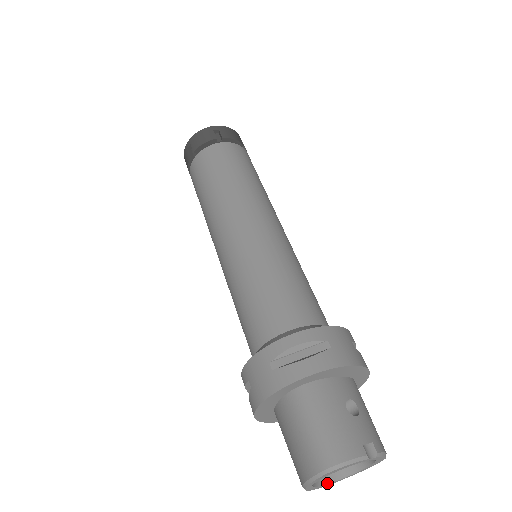
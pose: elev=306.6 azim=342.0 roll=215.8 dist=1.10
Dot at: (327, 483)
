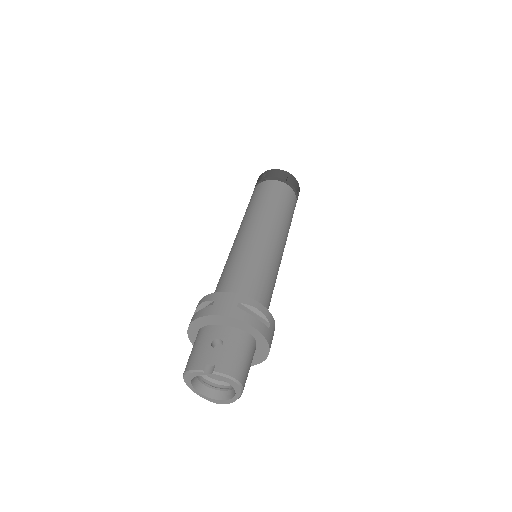
Dot at: (222, 400)
